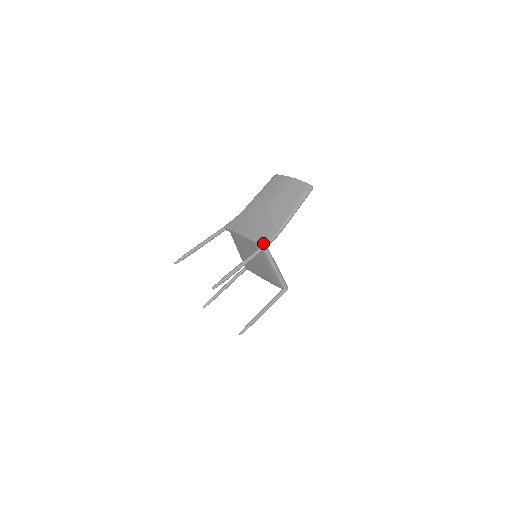
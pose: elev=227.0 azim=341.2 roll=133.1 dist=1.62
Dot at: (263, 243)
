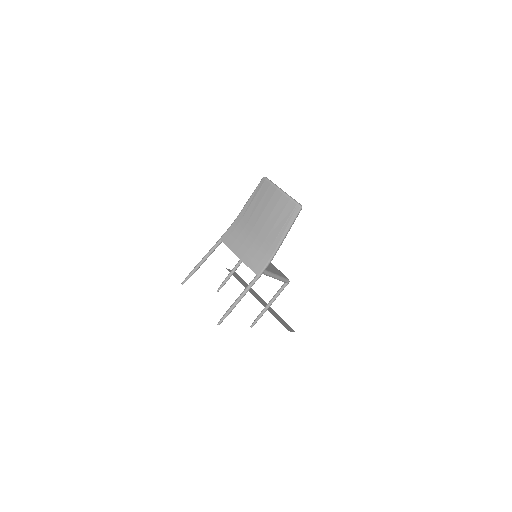
Dot at: (258, 272)
